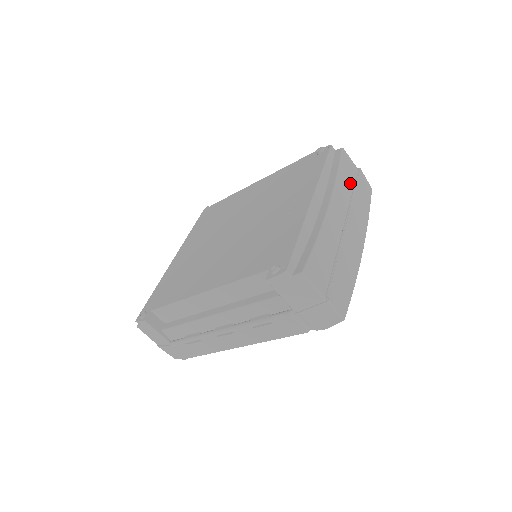
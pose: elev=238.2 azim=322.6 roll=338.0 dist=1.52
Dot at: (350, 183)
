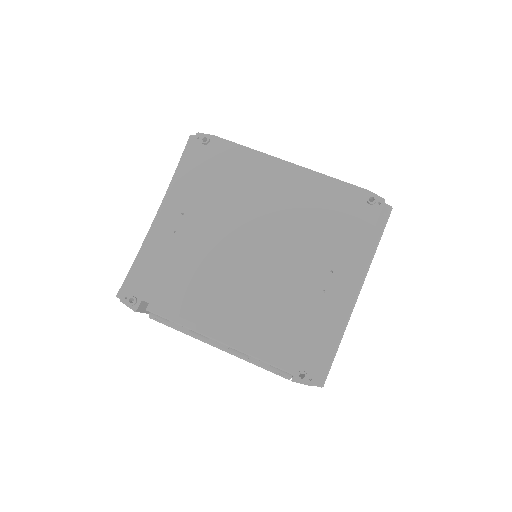
Dot at: occluded
